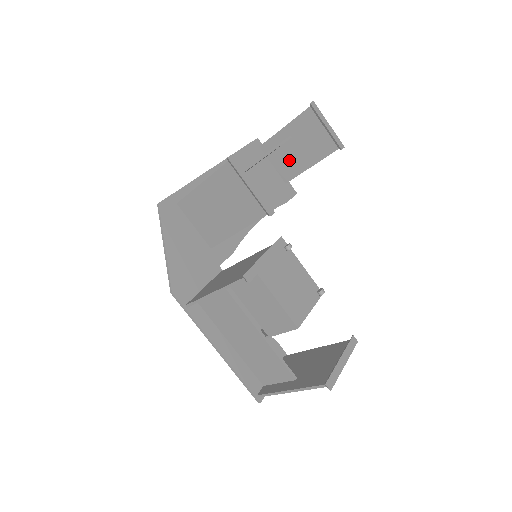
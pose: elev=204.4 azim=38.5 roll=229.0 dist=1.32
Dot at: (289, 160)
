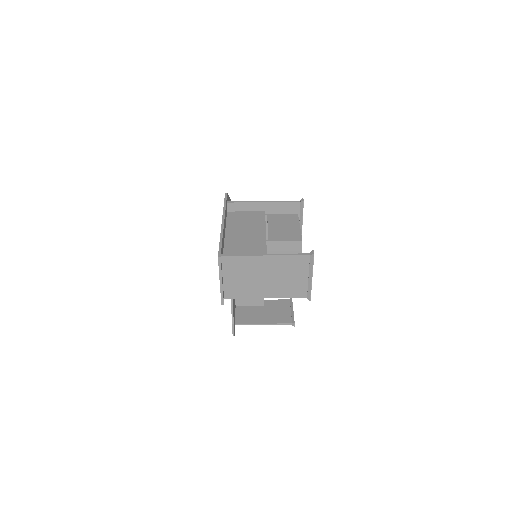
Dot at: (251, 314)
